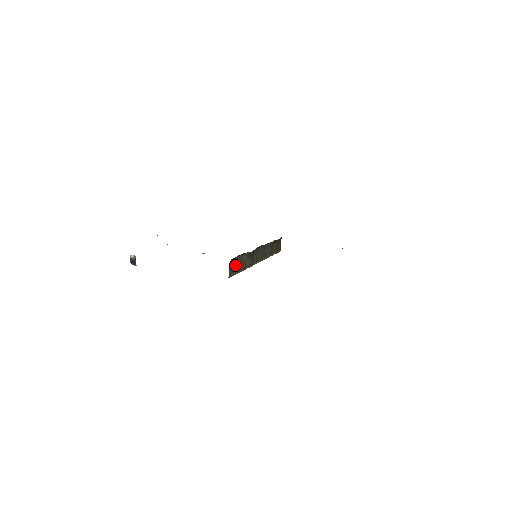
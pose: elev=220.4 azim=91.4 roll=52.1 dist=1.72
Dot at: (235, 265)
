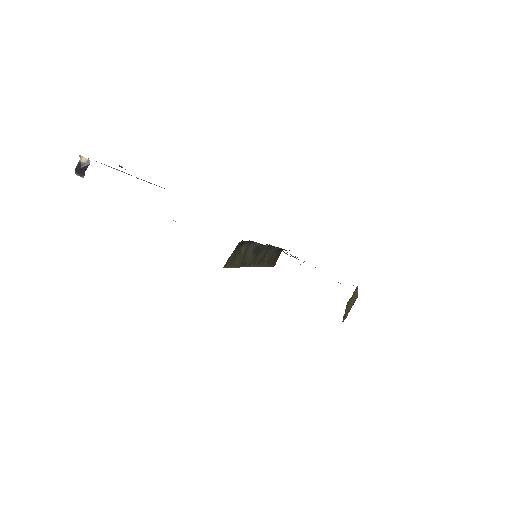
Dot at: (237, 253)
